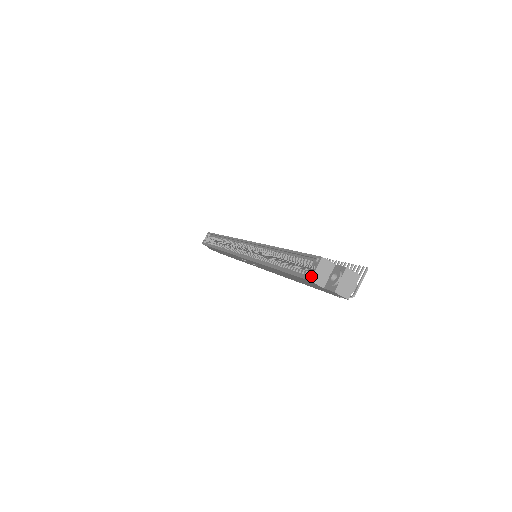
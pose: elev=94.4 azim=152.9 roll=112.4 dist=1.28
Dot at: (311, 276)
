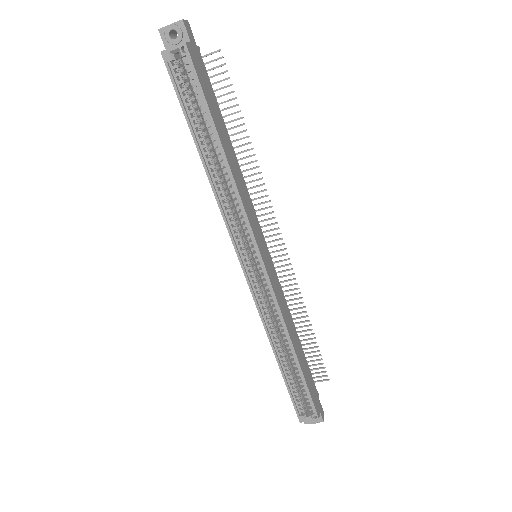
Dot at: occluded
